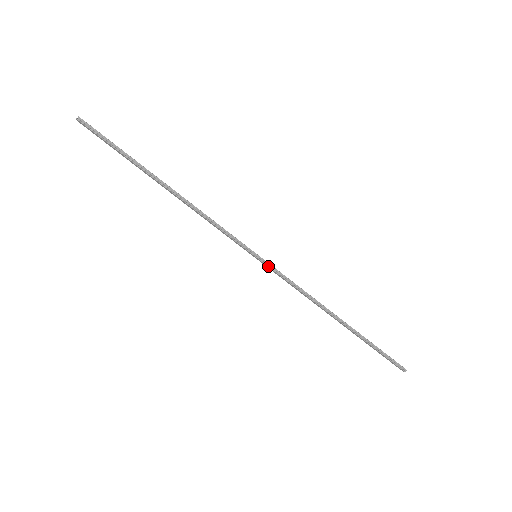
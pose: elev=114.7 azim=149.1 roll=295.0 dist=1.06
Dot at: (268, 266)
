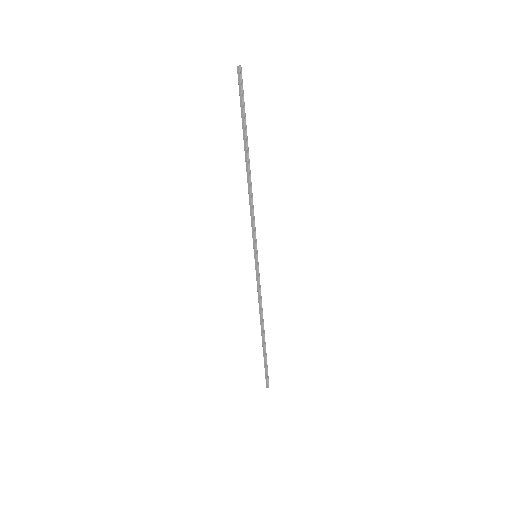
Dot at: (257, 268)
